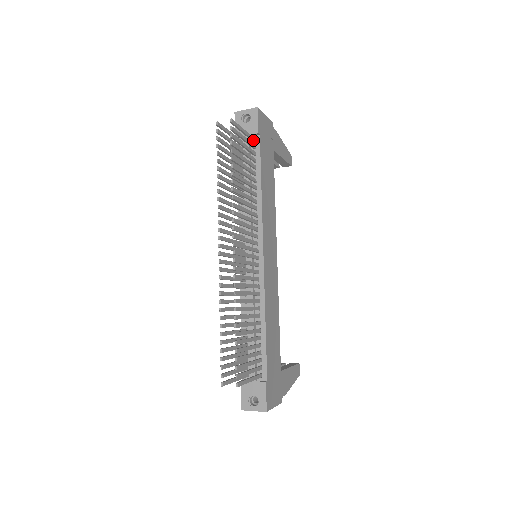
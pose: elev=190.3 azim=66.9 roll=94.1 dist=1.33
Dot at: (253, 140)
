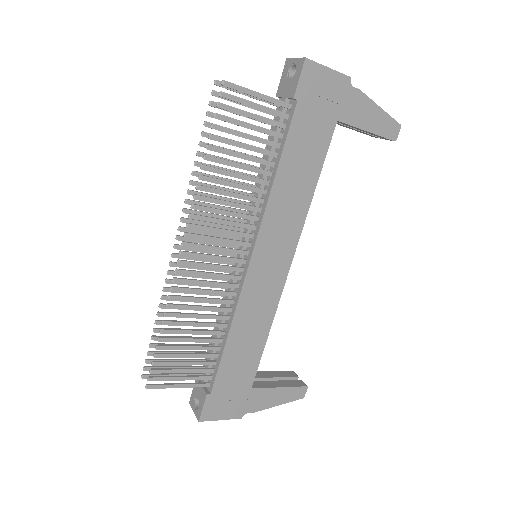
Dot at: (285, 107)
